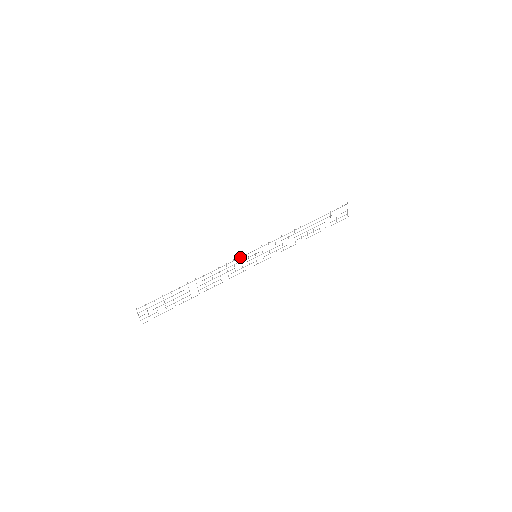
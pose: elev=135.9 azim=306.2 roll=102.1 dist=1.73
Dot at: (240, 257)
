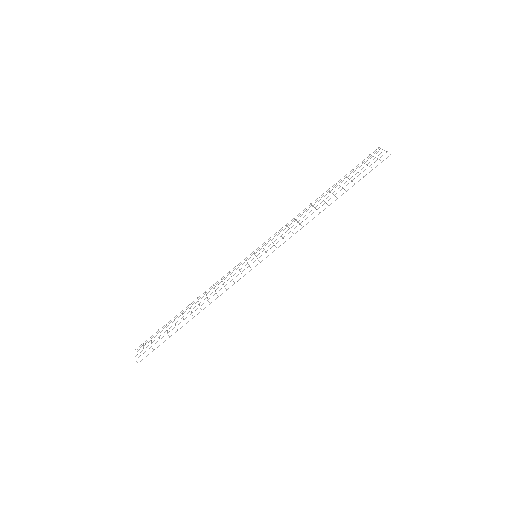
Dot at: occluded
